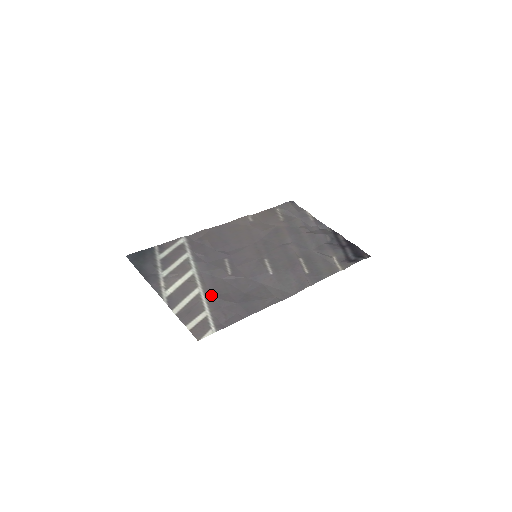
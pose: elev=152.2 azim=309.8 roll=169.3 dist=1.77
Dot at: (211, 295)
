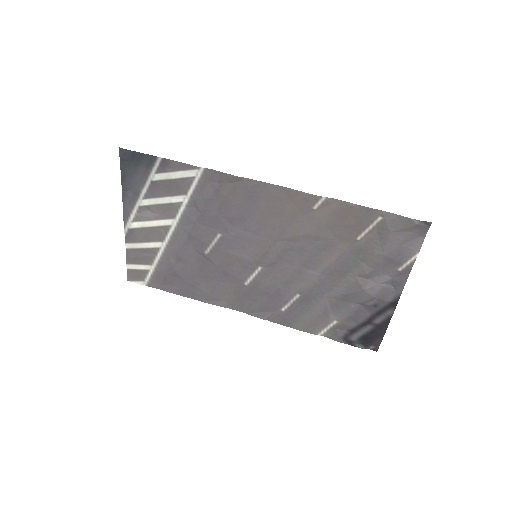
Dot at: (169, 257)
